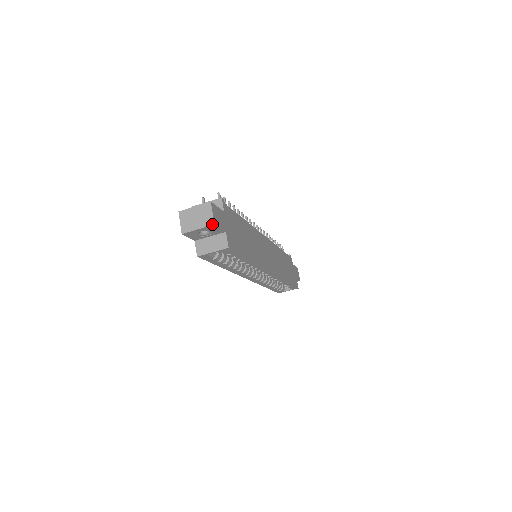
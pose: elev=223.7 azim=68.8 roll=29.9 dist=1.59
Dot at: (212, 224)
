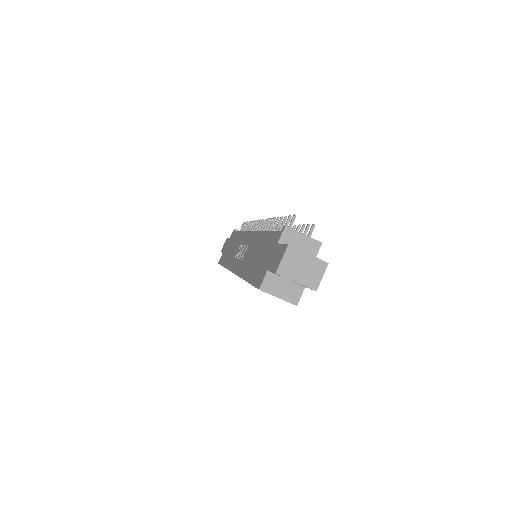
Dot at: (314, 289)
